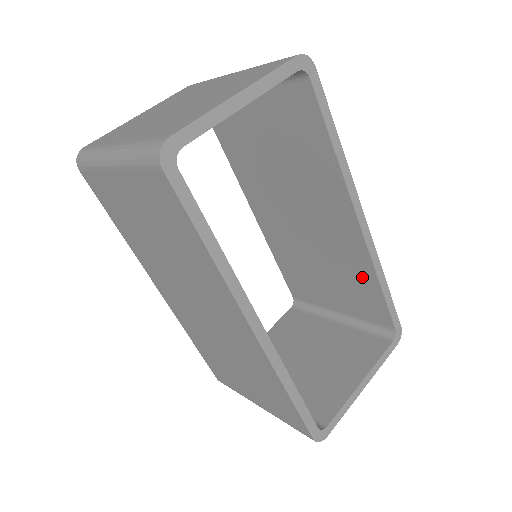
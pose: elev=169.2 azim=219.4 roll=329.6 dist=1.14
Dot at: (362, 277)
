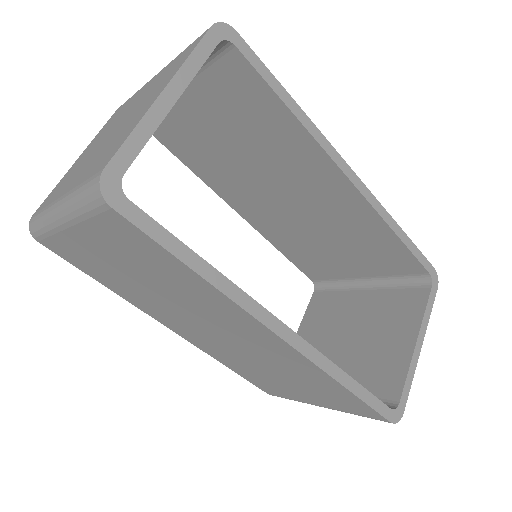
Dot at: (374, 234)
